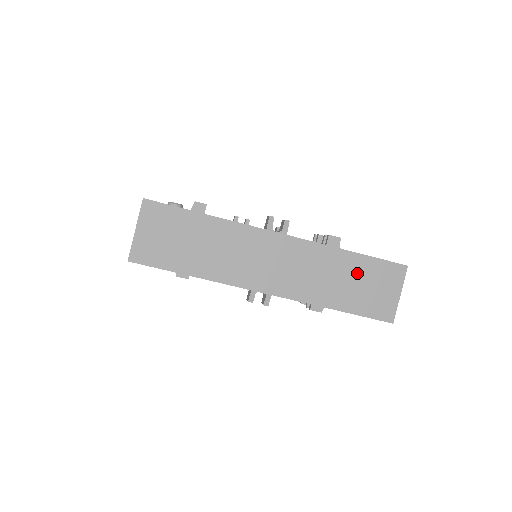
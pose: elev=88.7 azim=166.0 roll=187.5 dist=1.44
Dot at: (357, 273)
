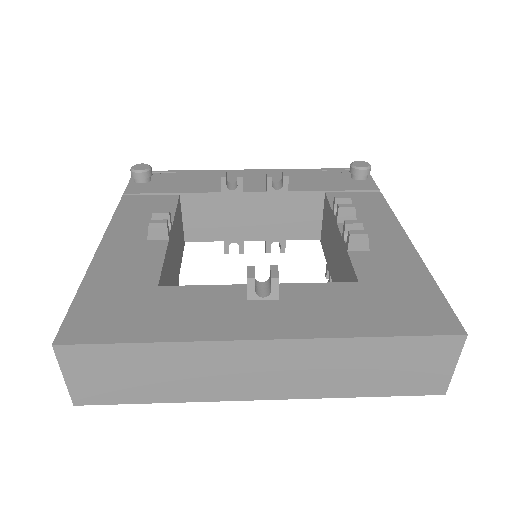
Dot at: (387, 357)
